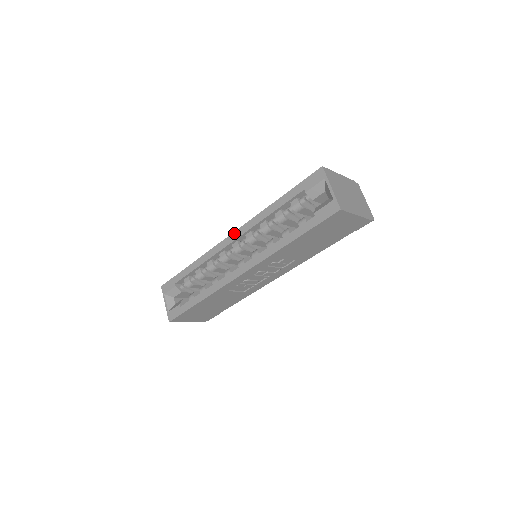
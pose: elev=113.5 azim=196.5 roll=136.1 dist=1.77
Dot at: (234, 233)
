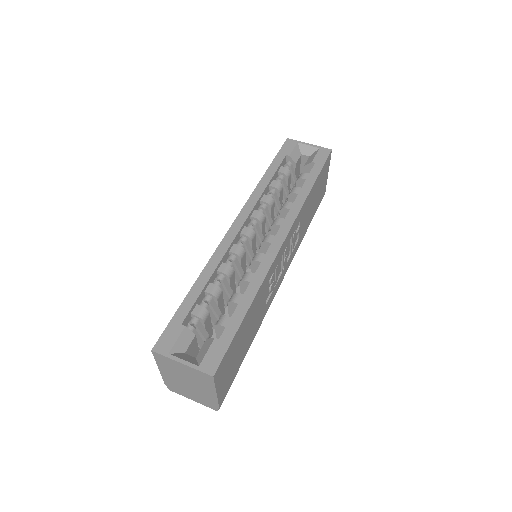
Dot at: (238, 218)
